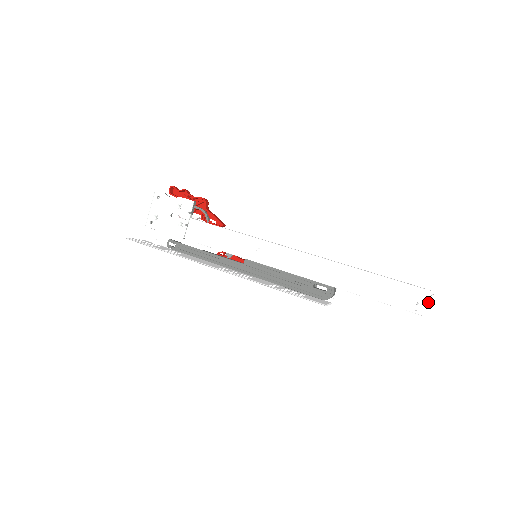
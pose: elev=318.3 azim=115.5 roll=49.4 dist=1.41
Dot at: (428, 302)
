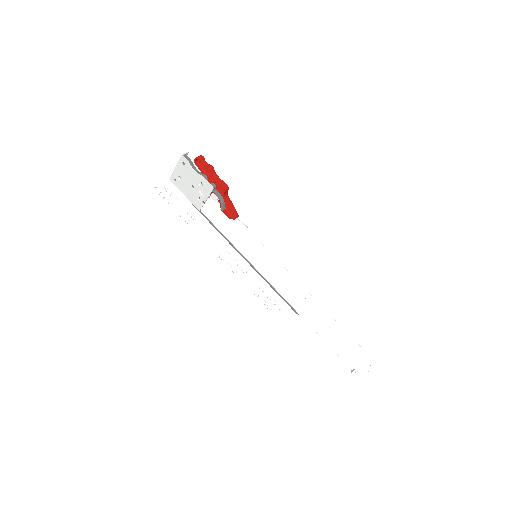
Dot at: occluded
